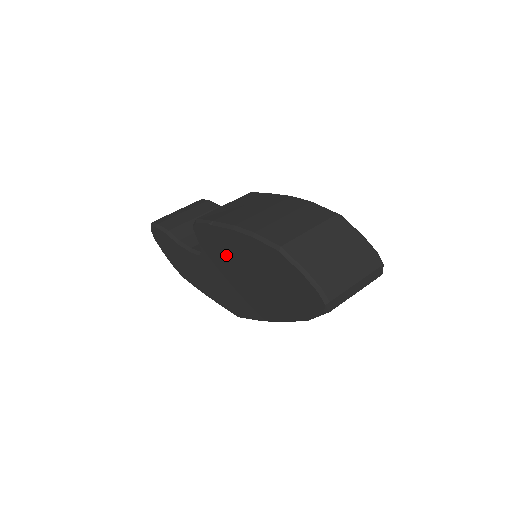
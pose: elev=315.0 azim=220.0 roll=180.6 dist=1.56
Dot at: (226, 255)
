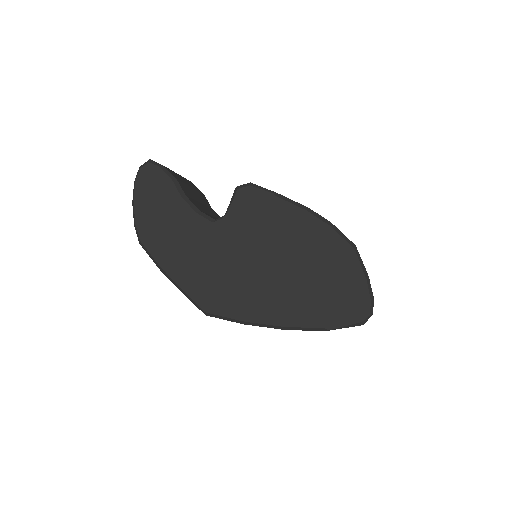
Dot at: (266, 233)
